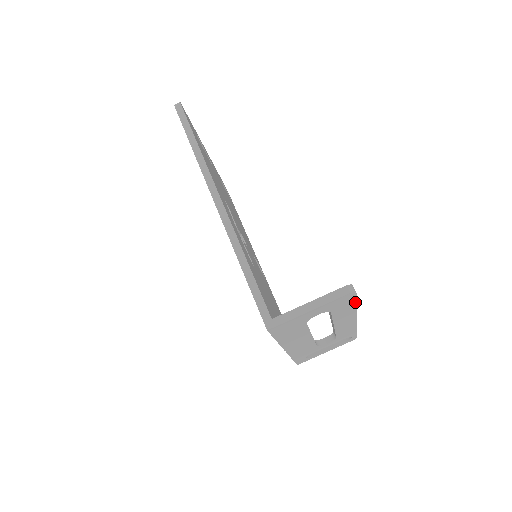
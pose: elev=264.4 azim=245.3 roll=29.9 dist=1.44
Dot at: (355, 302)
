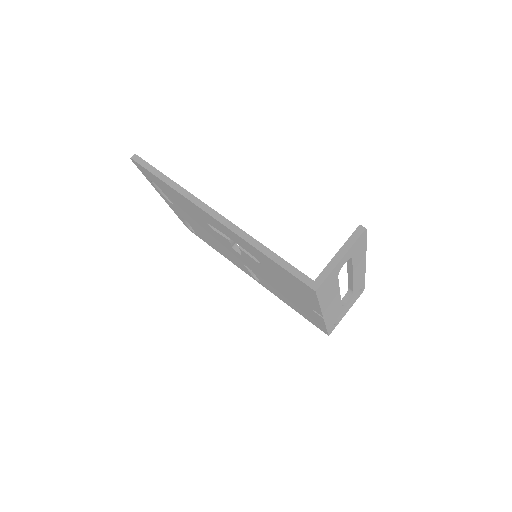
Dot at: (366, 242)
